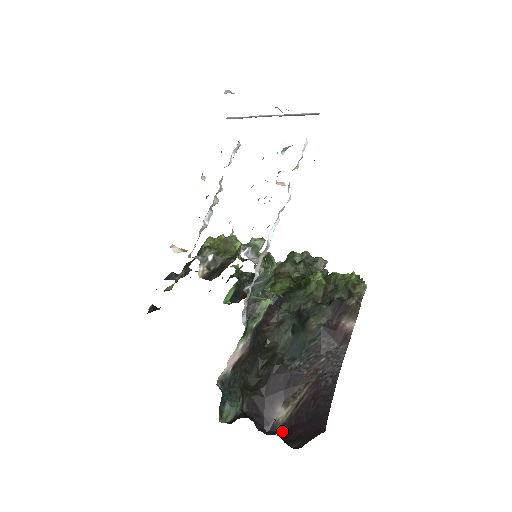
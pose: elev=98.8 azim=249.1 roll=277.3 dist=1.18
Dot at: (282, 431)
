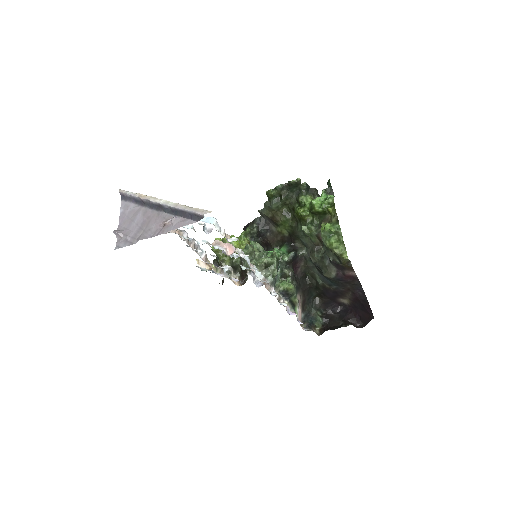
Dot at: (350, 309)
